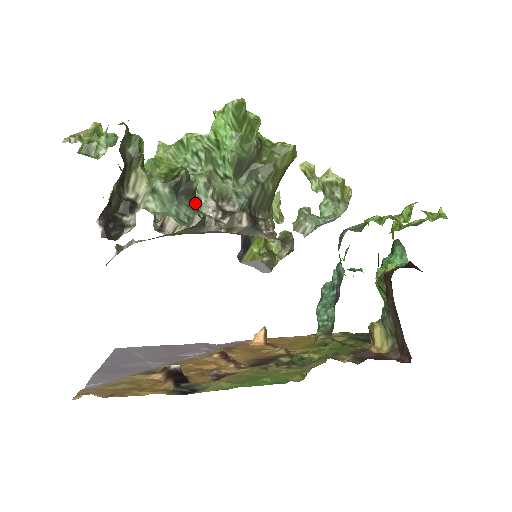
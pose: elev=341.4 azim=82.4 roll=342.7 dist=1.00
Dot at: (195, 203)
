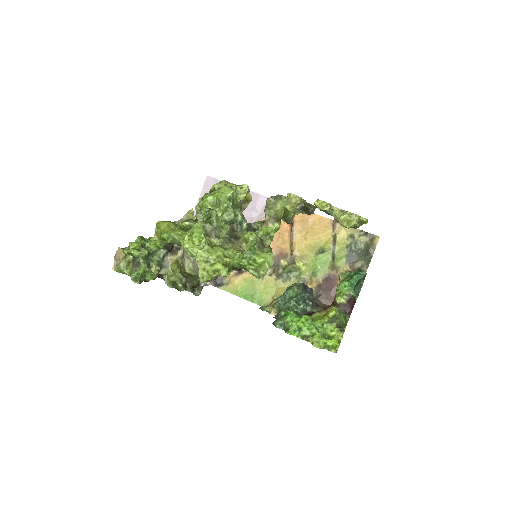
Dot at: (194, 287)
